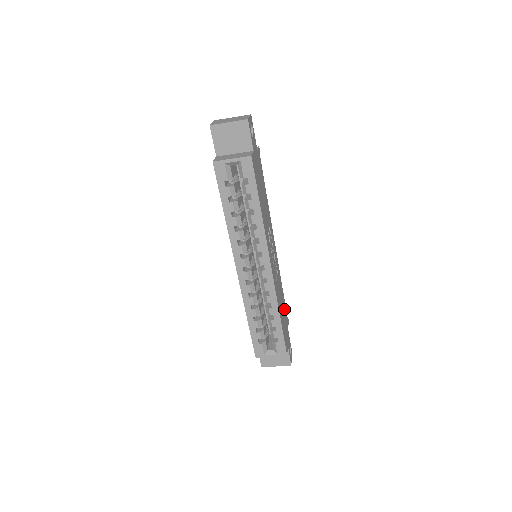
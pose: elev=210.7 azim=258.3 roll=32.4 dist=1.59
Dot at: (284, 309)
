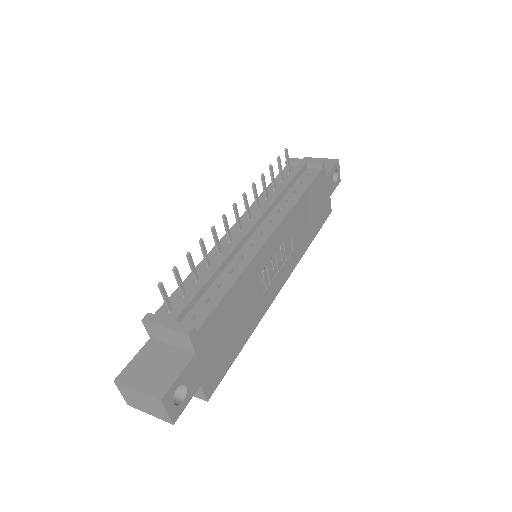
Dot at: (313, 196)
